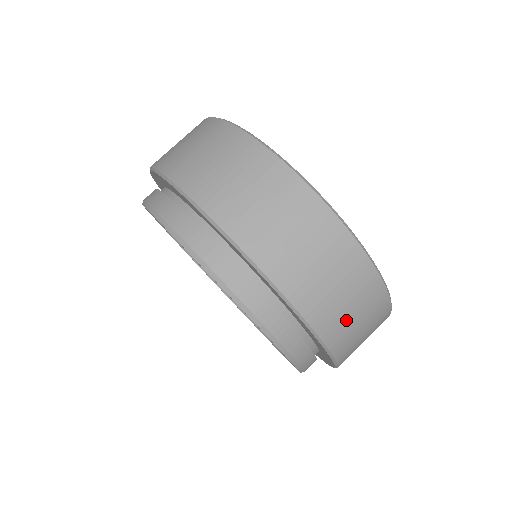
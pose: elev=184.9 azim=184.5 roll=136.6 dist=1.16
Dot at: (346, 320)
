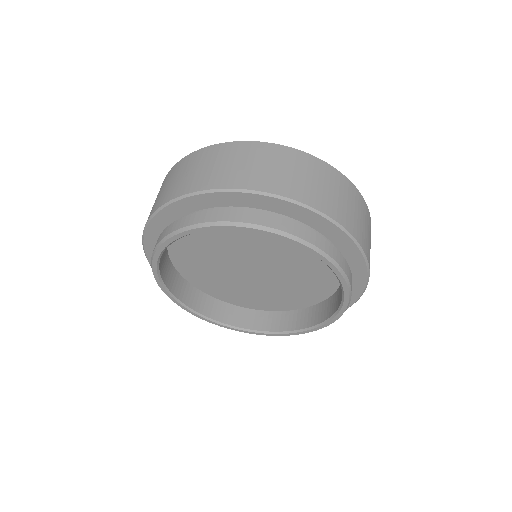
Dot at: occluded
